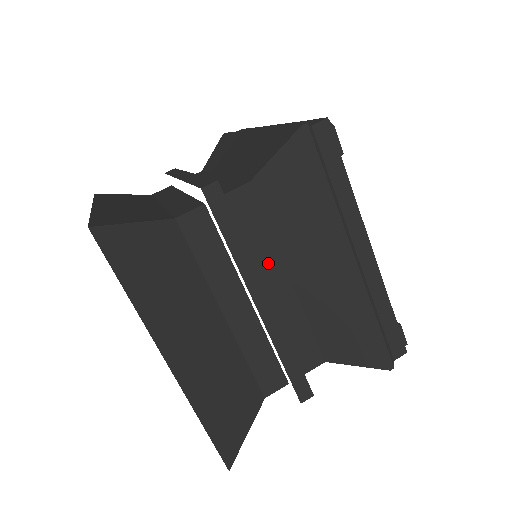
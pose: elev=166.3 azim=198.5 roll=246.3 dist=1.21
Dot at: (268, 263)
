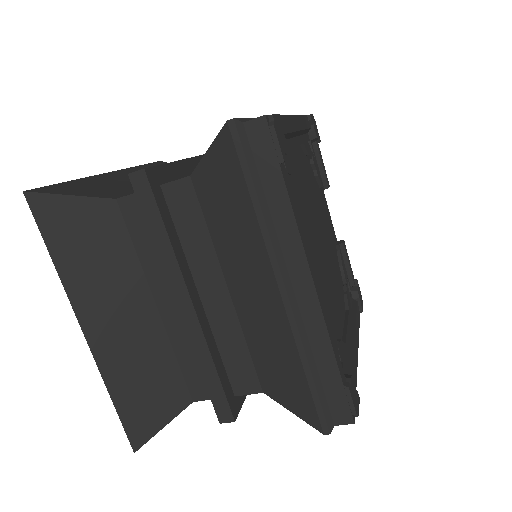
Dot at: (205, 266)
